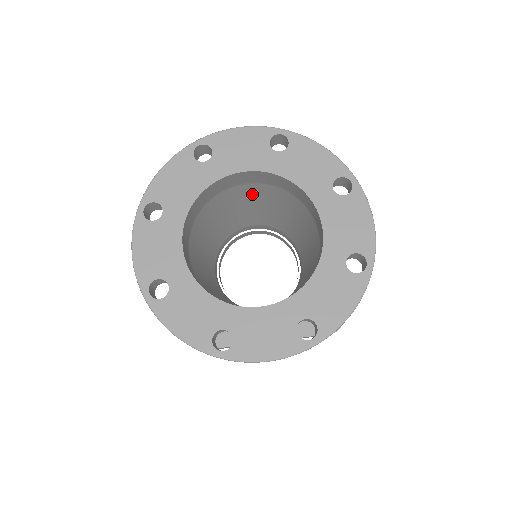
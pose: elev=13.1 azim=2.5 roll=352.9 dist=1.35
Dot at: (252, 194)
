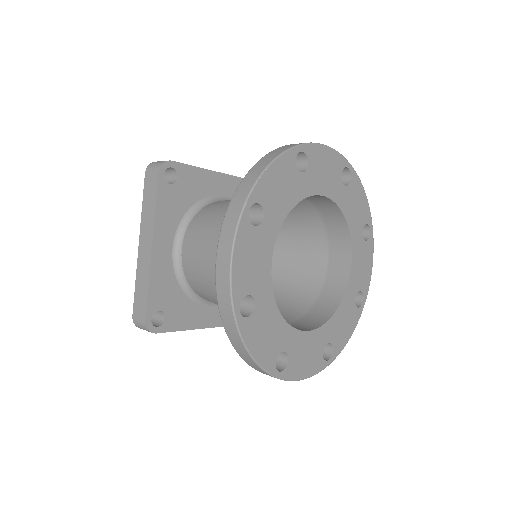
Dot at: occluded
